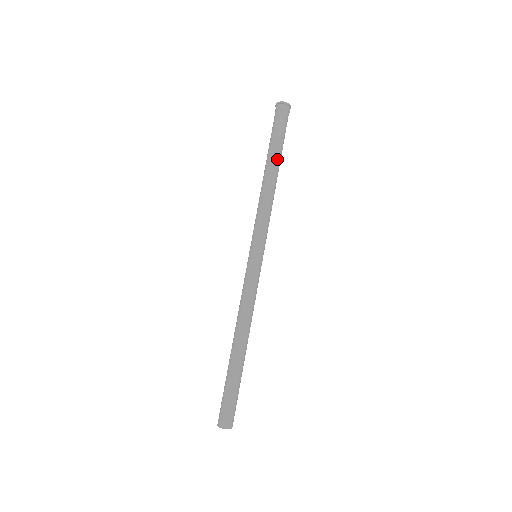
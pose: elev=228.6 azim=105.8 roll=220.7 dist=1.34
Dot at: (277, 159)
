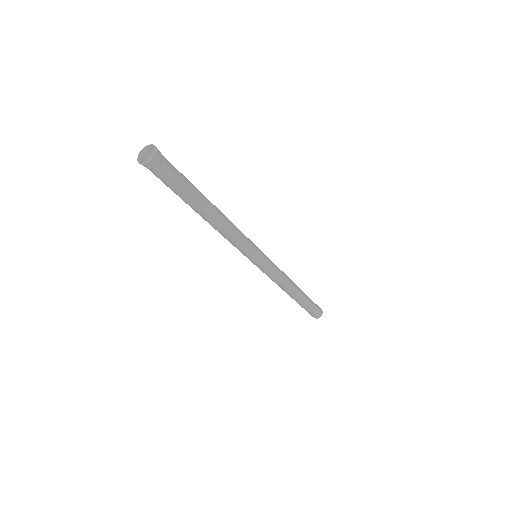
Dot at: (198, 207)
